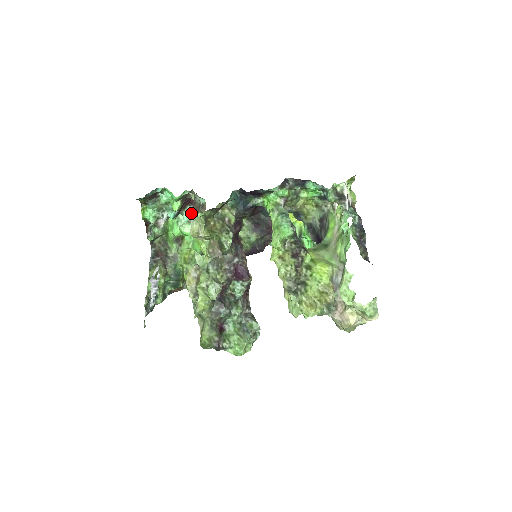
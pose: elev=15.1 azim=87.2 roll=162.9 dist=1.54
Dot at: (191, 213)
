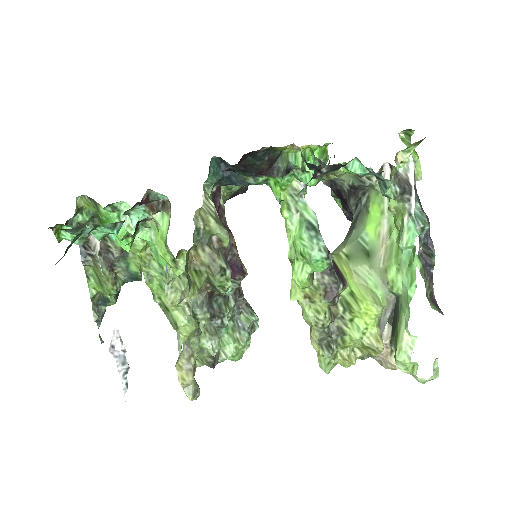
Dot at: (144, 213)
